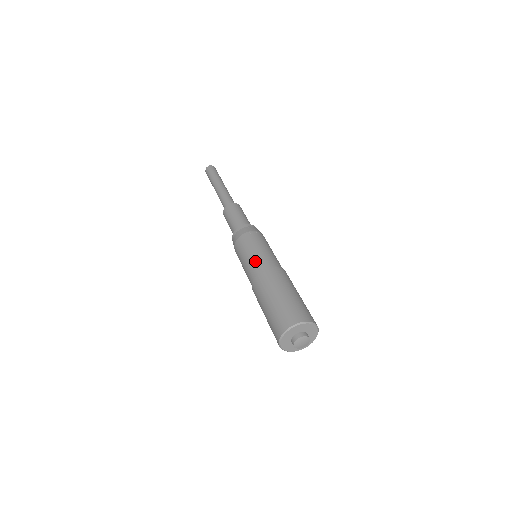
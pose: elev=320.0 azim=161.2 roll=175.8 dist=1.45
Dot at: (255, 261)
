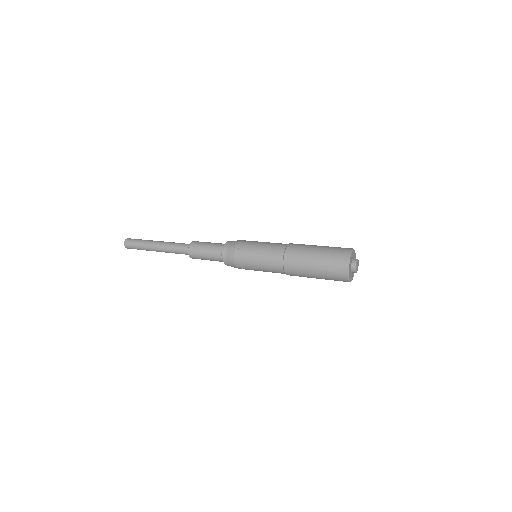
Dot at: (269, 258)
